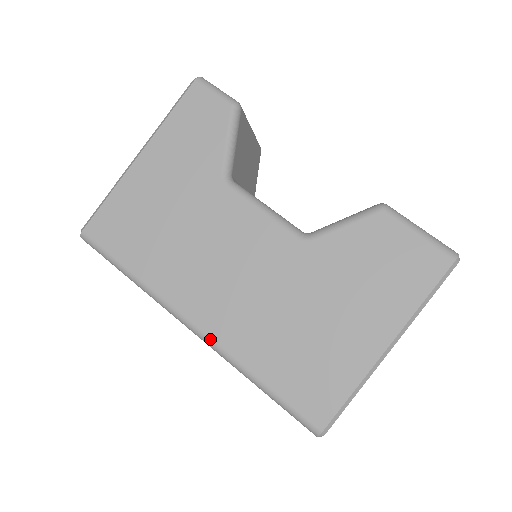
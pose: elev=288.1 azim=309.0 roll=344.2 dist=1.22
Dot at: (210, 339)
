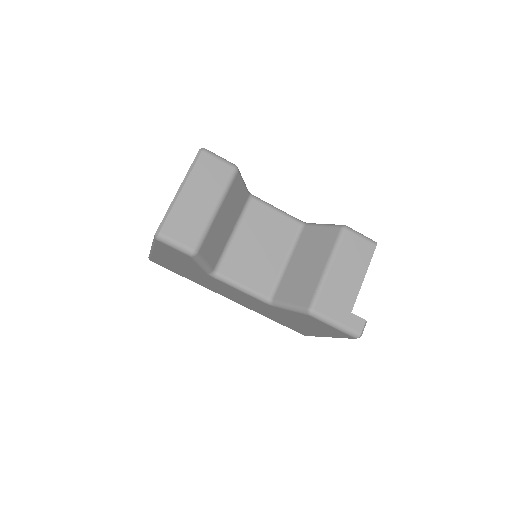
Dot at: occluded
